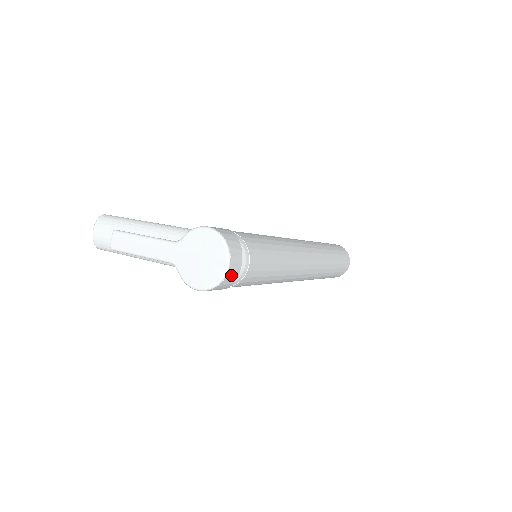
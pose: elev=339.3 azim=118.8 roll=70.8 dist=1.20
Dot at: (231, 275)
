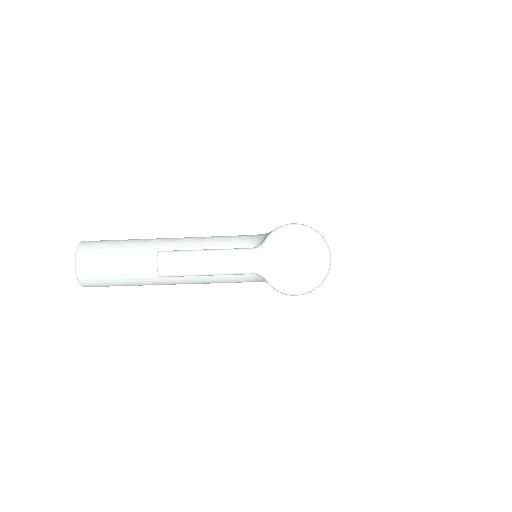
Dot at: occluded
